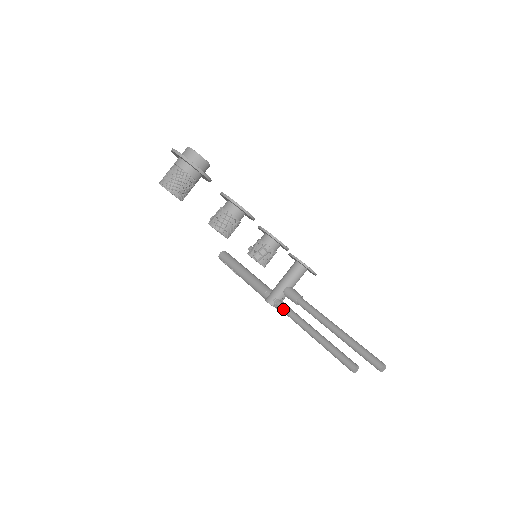
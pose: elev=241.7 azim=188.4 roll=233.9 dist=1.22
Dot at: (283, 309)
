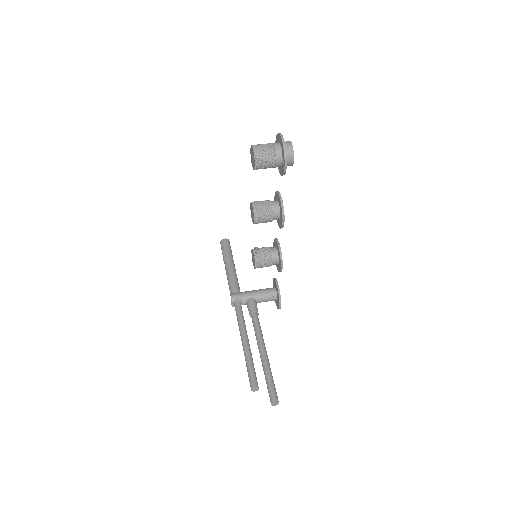
Dot at: (238, 310)
